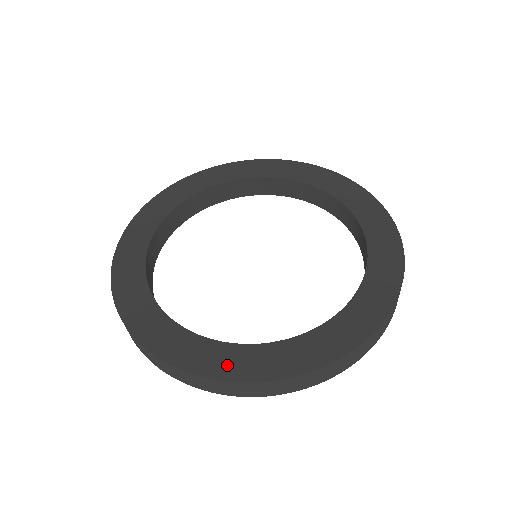
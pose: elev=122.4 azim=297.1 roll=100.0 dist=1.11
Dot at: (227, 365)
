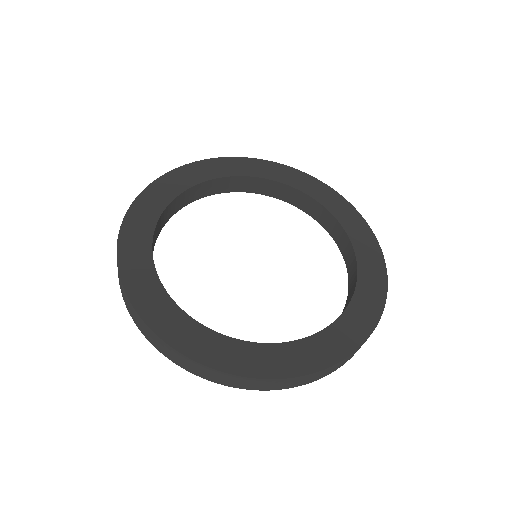
Dot at: (136, 278)
